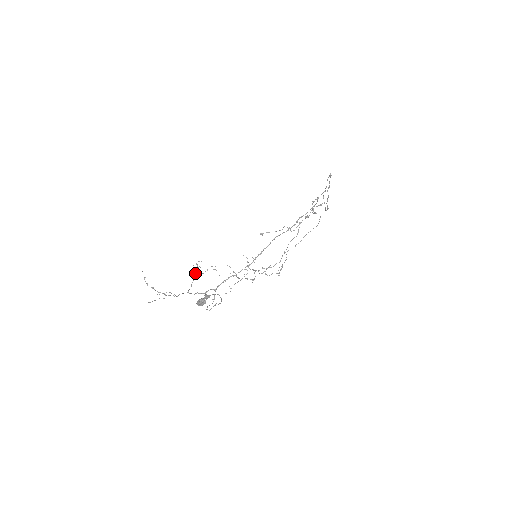
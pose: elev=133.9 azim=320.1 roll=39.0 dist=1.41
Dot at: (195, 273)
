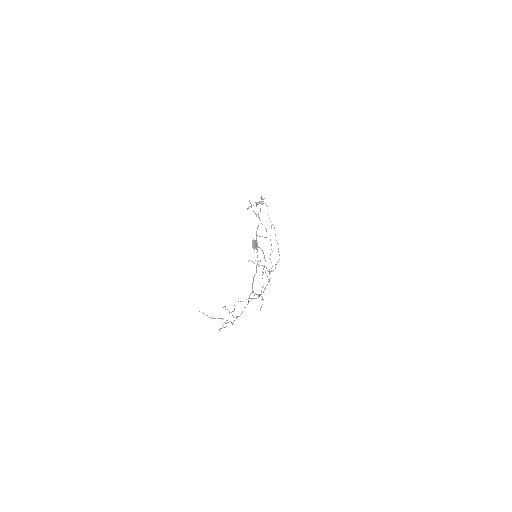
Dot at: (229, 312)
